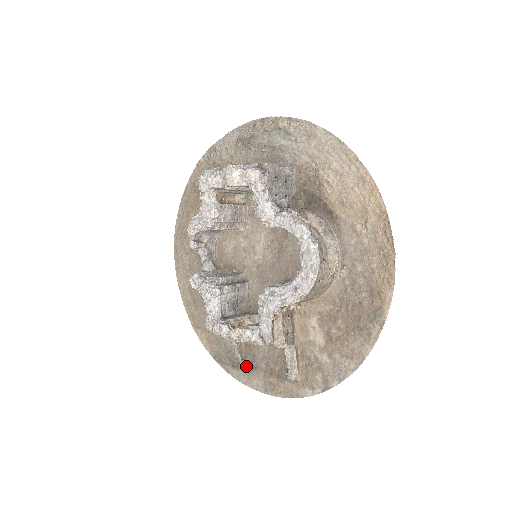
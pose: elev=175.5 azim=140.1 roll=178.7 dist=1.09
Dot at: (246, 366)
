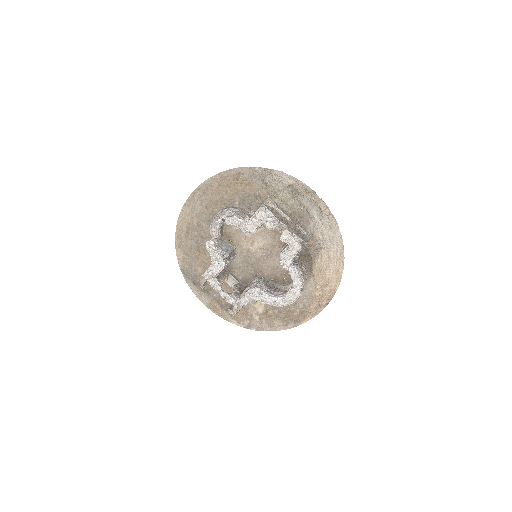
Dot at: (203, 289)
